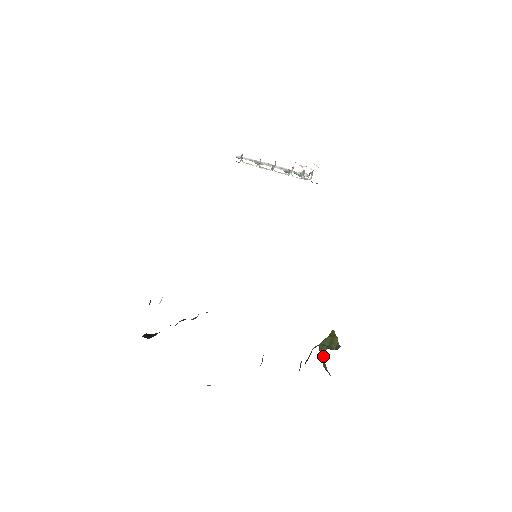
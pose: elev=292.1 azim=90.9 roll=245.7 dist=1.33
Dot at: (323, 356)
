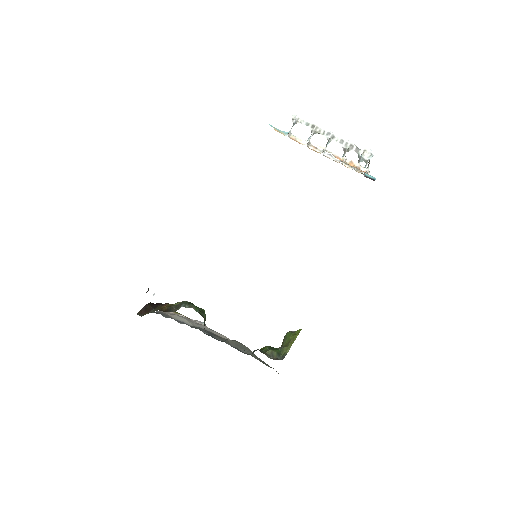
Dot at: occluded
